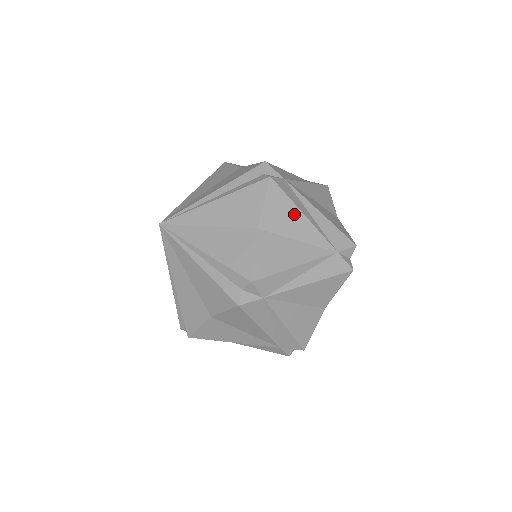
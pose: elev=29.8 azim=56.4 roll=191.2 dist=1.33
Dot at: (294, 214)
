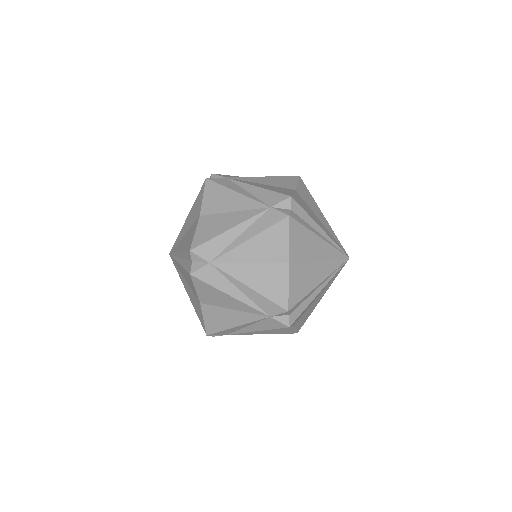
Dot at: (221, 295)
